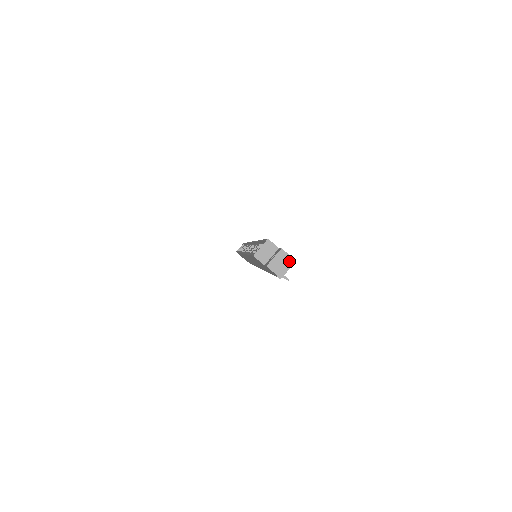
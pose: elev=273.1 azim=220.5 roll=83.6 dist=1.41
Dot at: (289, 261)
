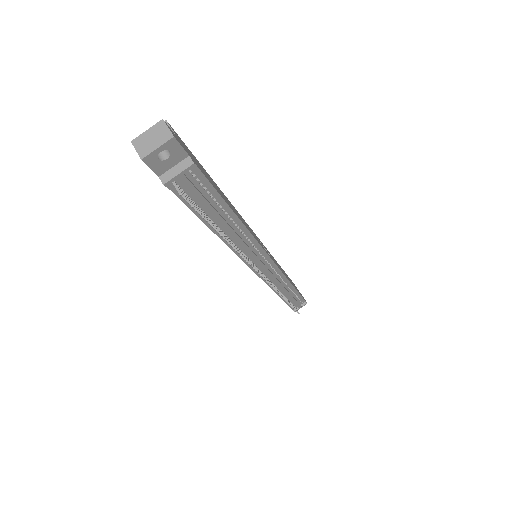
Dot at: (166, 139)
